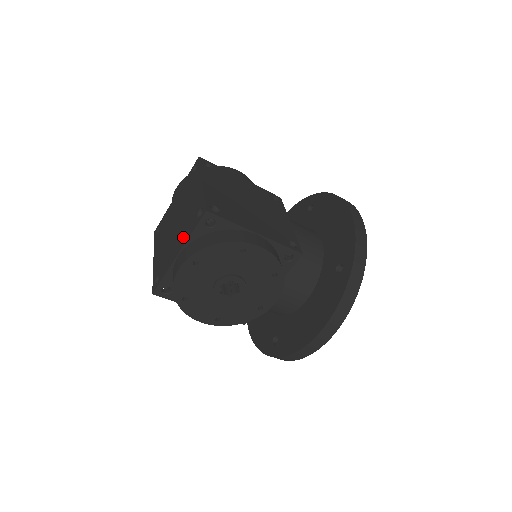
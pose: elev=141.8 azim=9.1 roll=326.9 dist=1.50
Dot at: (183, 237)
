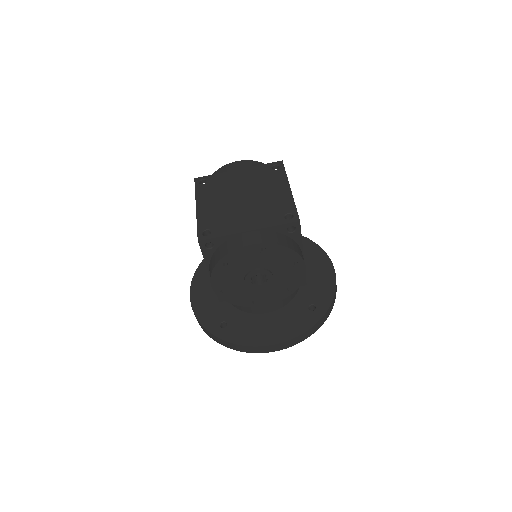
Dot at: (259, 220)
